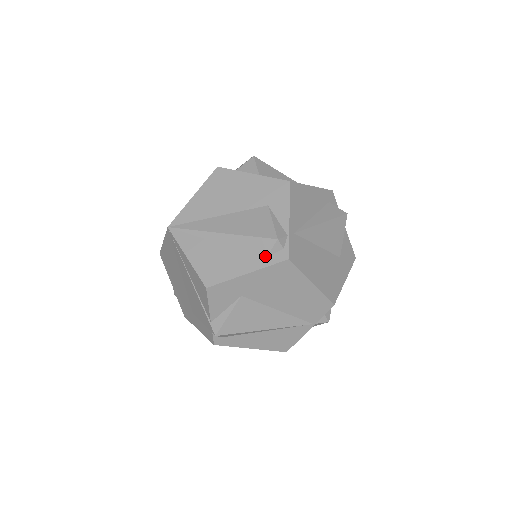
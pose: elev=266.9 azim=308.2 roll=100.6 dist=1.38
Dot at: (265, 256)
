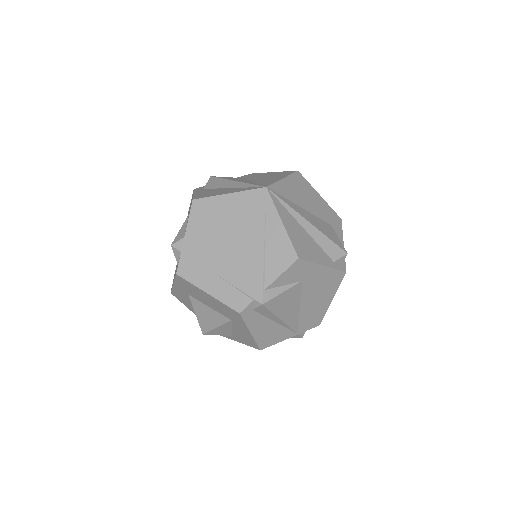
Dot at: (334, 260)
